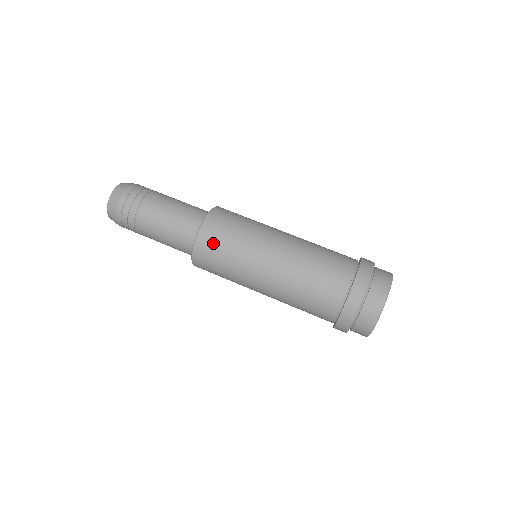
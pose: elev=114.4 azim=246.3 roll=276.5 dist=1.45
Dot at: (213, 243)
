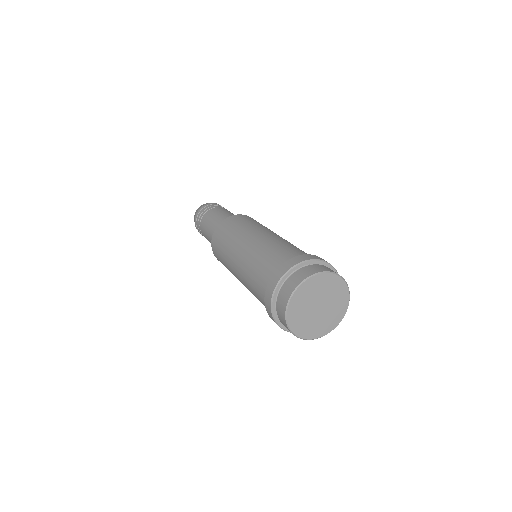
Dot at: (217, 243)
